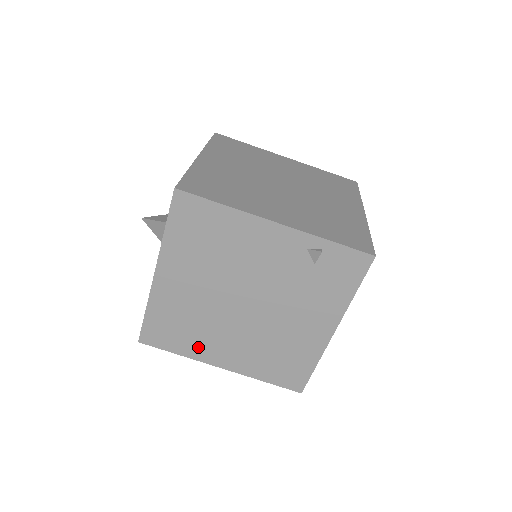
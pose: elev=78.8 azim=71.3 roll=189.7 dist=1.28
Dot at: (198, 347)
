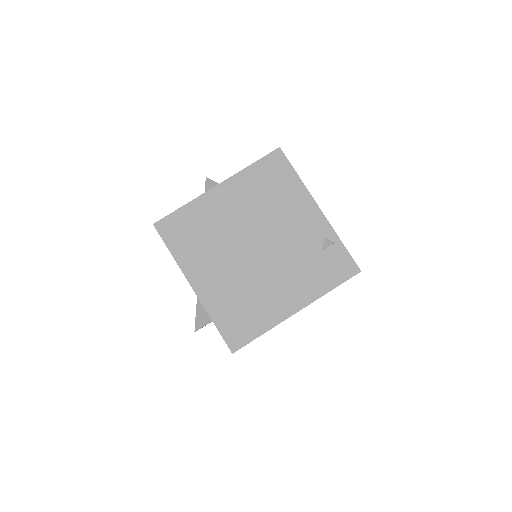
Dot at: (192, 259)
